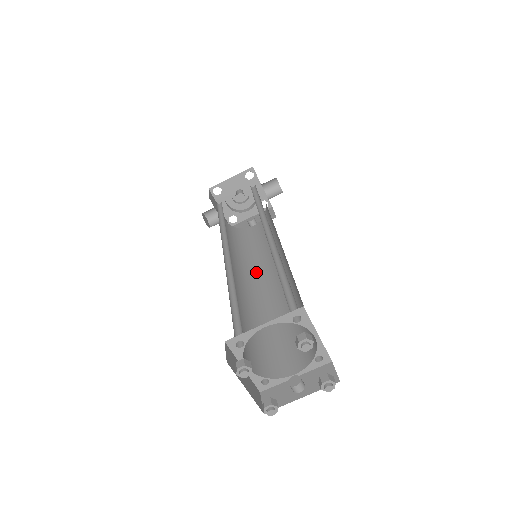
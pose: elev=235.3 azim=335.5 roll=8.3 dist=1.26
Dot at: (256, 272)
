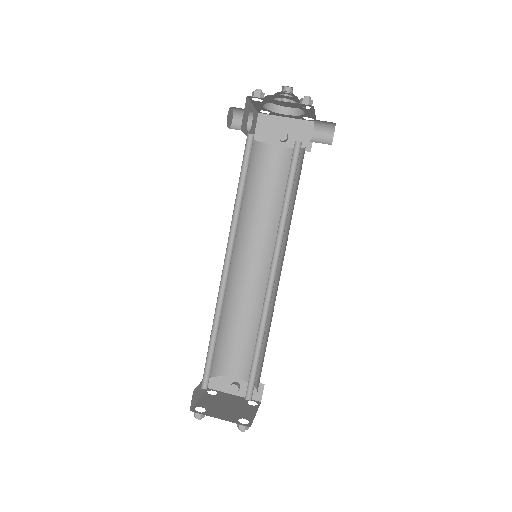
Dot at: (253, 242)
